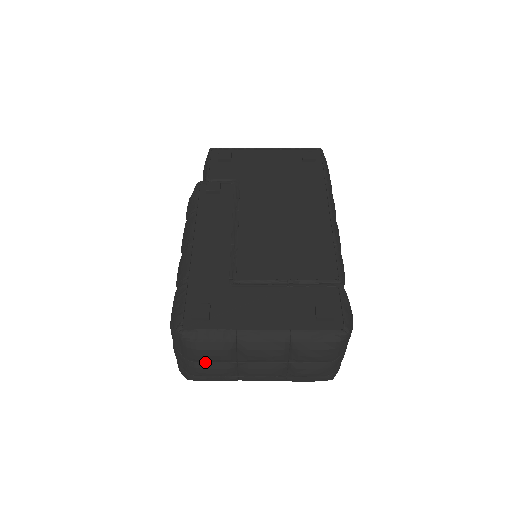
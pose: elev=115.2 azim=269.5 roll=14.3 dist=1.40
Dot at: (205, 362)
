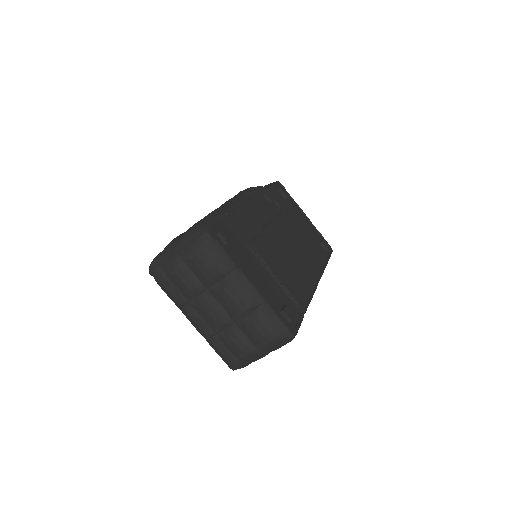
Dot at: (189, 268)
